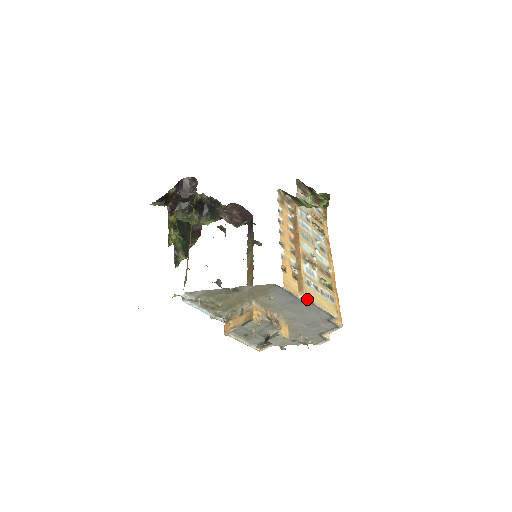
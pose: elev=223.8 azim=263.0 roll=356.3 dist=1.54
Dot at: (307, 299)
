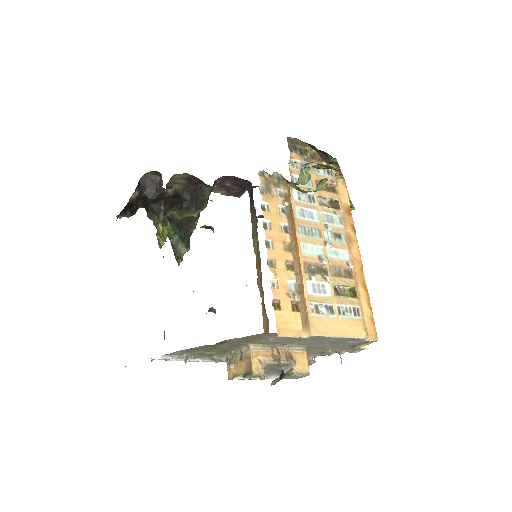
Dot at: (316, 336)
